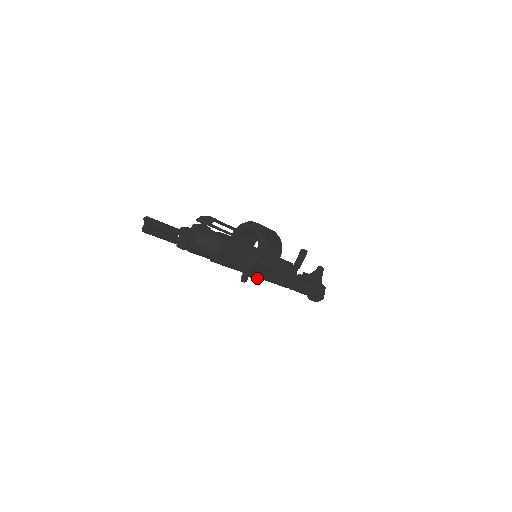
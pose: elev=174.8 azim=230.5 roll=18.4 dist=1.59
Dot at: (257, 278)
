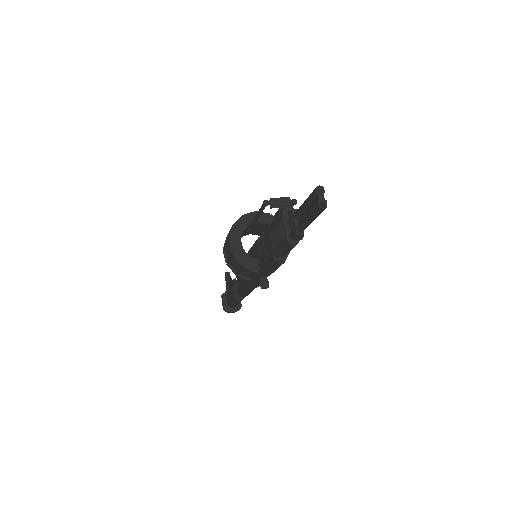
Dot at: occluded
